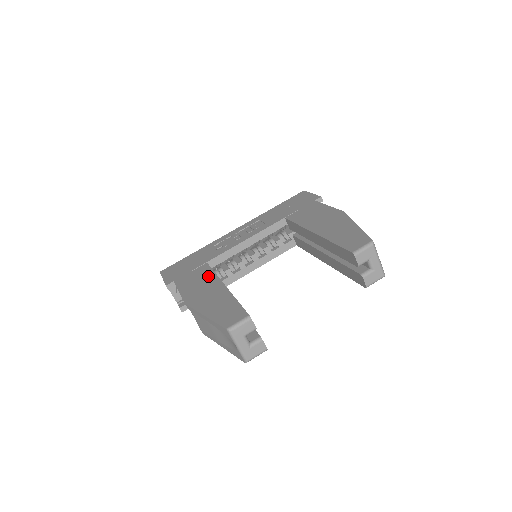
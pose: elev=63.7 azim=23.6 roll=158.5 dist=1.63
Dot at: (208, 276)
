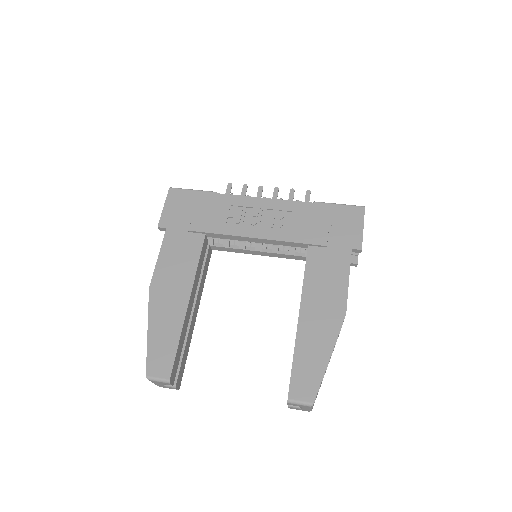
Dot at: (190, 264)
